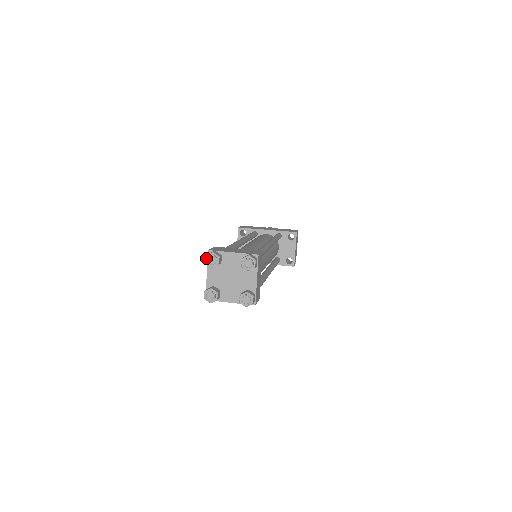
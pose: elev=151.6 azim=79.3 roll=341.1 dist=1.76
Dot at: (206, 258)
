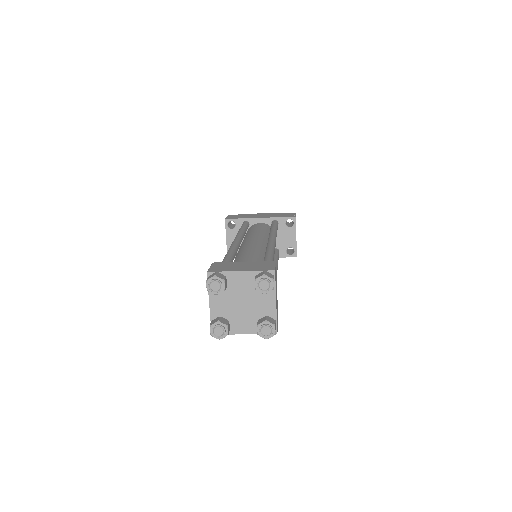
Dot at: (207, 284)
